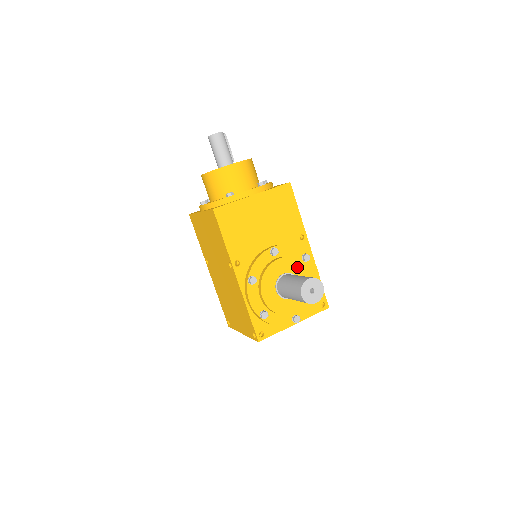
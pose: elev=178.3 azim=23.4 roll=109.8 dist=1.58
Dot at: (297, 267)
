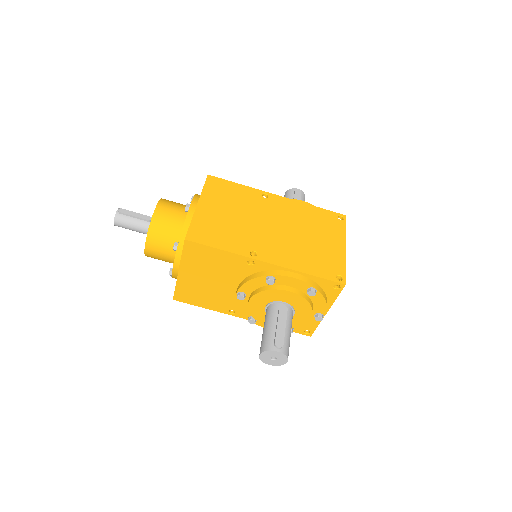
Dot at: (270, 295)
